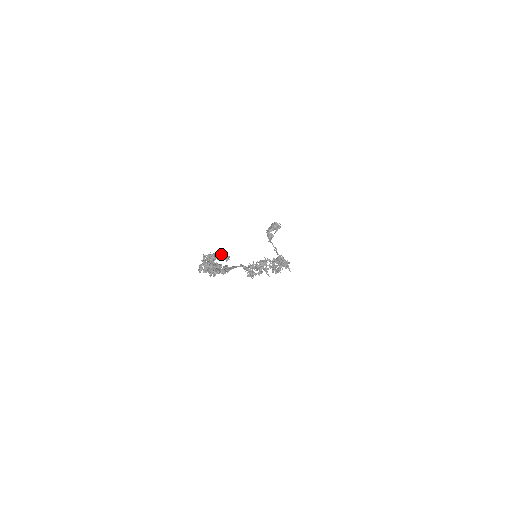
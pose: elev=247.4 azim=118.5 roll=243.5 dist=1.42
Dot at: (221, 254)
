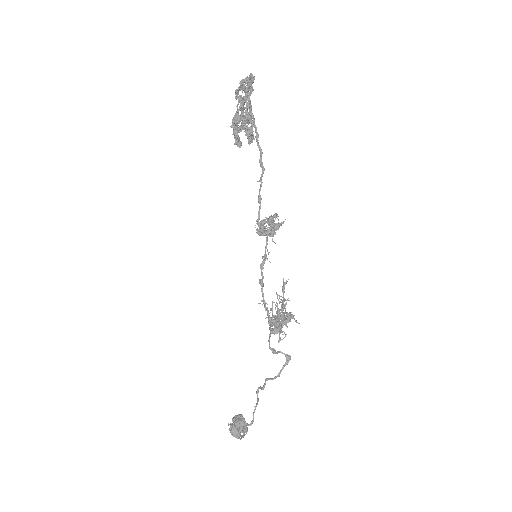
Dot at: occluded
